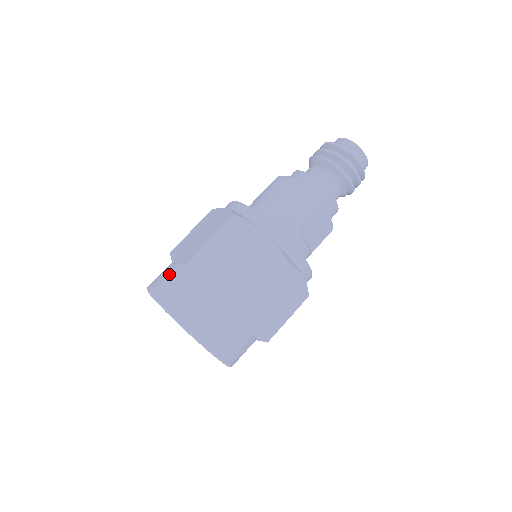
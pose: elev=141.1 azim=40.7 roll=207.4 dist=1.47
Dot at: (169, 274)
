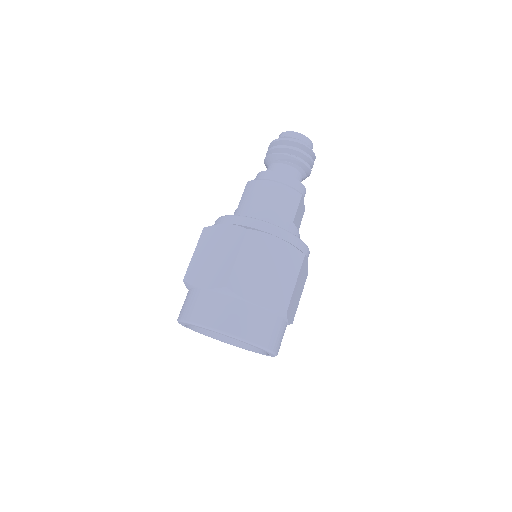
Dot at: (206, 301)
